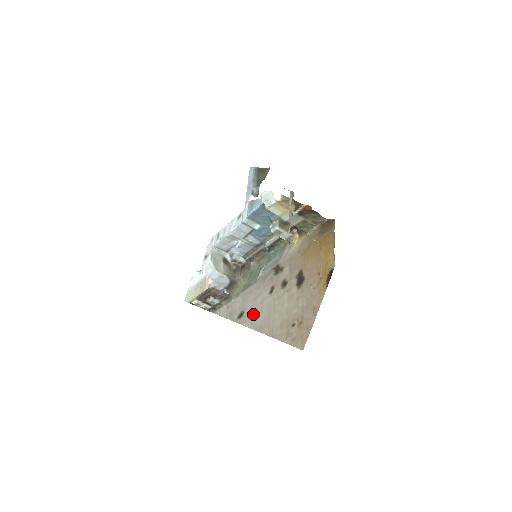
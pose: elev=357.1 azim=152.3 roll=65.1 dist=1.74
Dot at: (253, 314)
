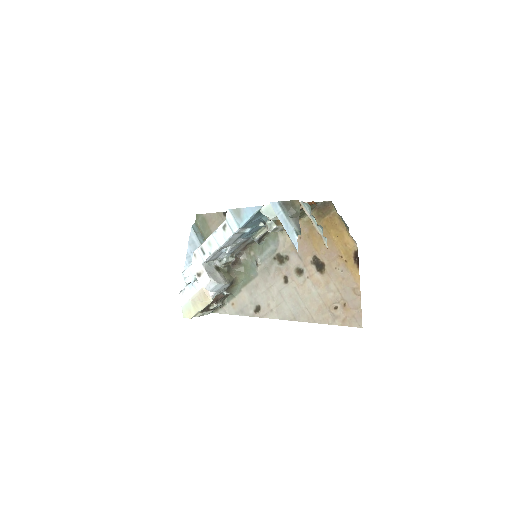
Dot at: (275, 306)
